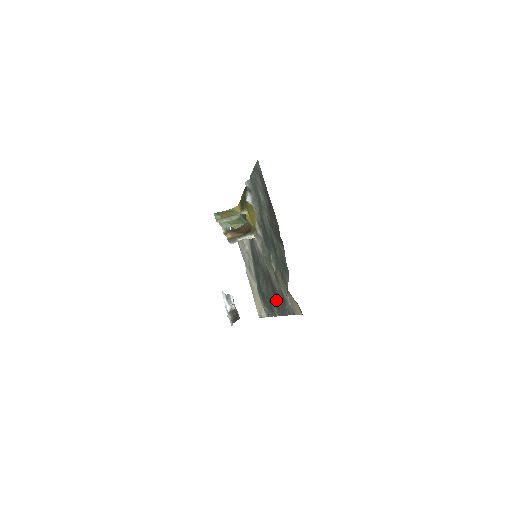
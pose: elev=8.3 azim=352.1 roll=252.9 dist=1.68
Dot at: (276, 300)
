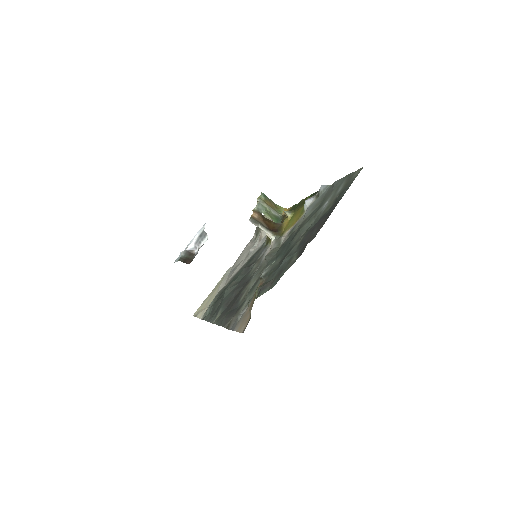
Dot at: (229, 307)
